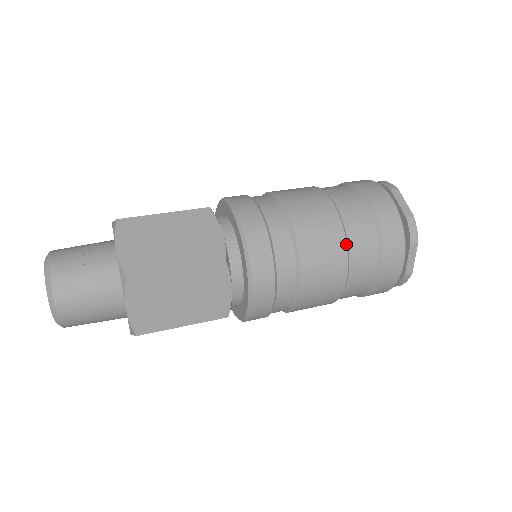
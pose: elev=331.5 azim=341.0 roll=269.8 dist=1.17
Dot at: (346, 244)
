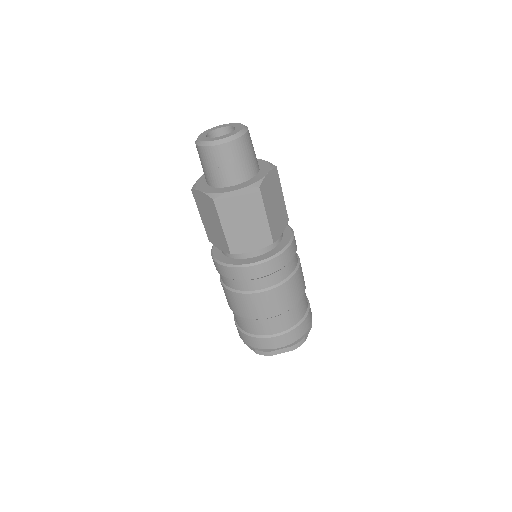
Dot at: occluded
